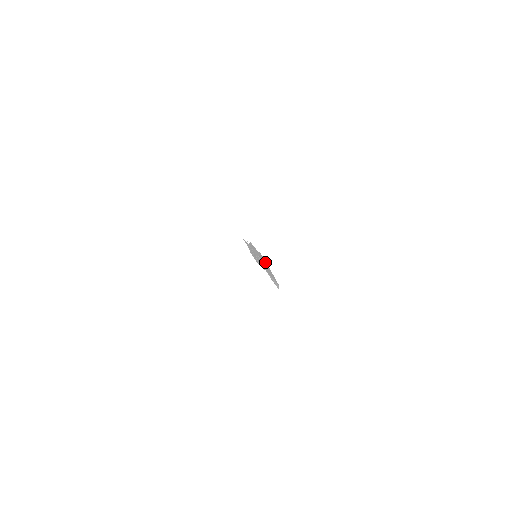
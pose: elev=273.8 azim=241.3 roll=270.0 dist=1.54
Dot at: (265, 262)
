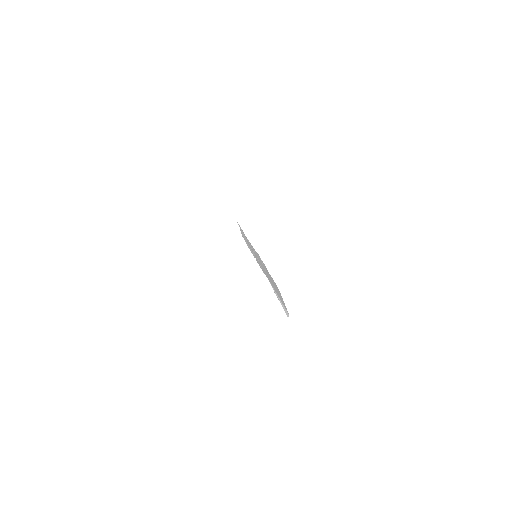
Dot at: (277, 289)
